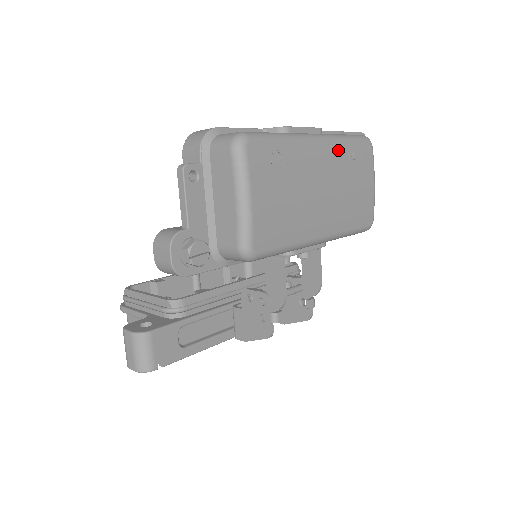
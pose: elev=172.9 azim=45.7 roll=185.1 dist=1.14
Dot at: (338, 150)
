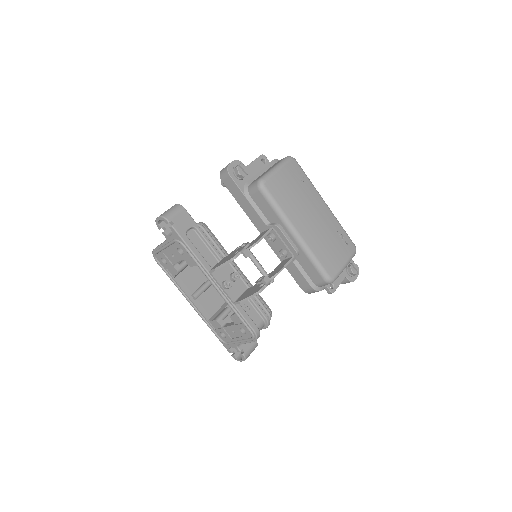
Dot at: (334, 221)
